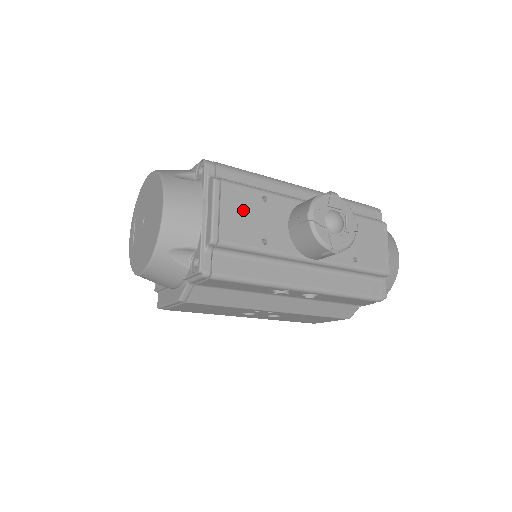
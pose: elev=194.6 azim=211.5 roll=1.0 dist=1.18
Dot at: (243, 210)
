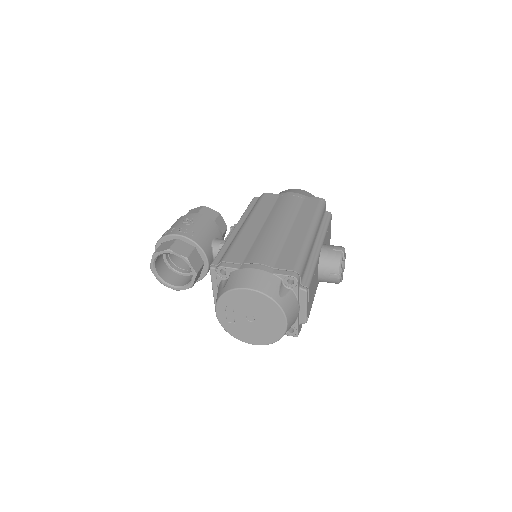
Dot at: occluded
